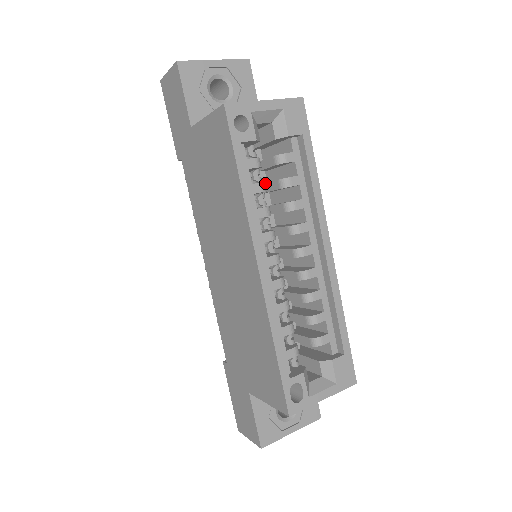
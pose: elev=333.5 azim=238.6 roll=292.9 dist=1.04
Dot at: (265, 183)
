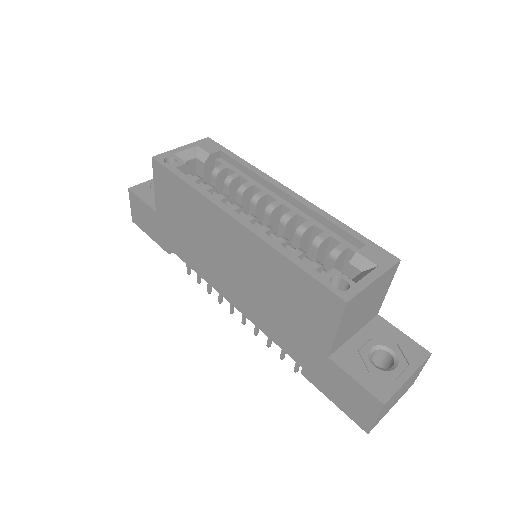
Dot at: occluded
